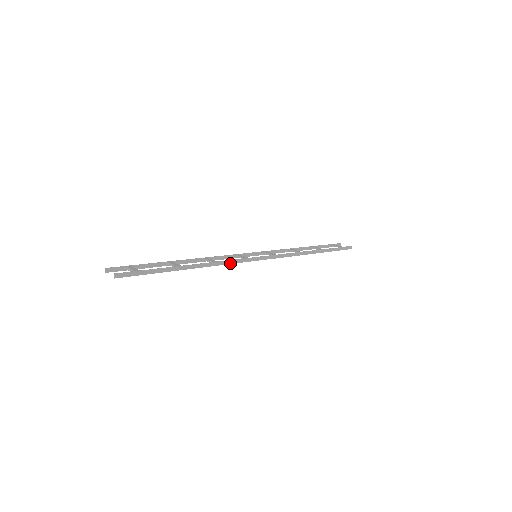
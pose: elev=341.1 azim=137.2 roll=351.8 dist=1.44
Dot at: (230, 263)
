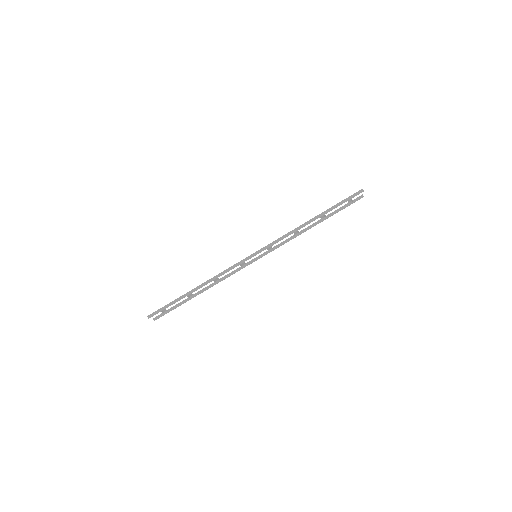
Dot at: occluded
